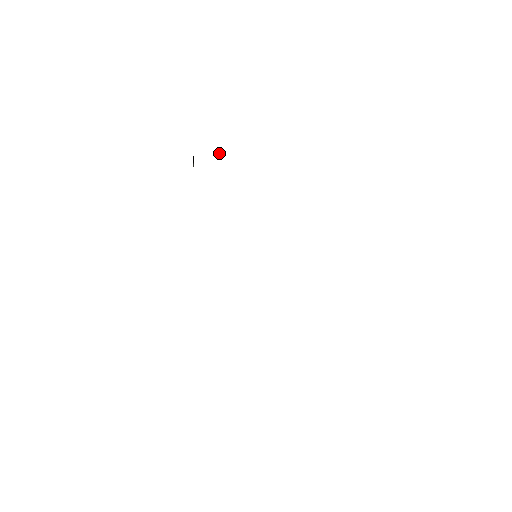
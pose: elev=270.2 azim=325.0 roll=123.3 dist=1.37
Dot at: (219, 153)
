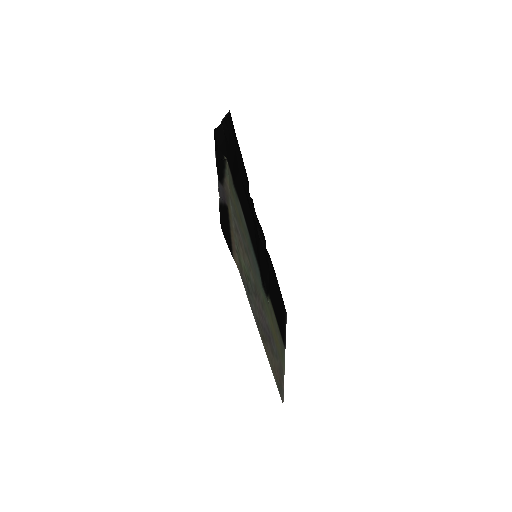
Dot at: (220, 194)
